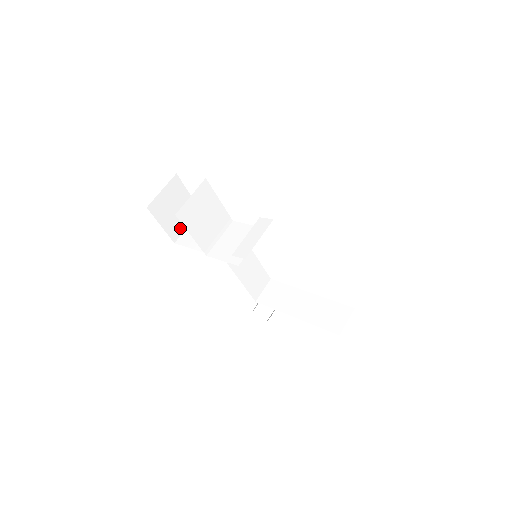
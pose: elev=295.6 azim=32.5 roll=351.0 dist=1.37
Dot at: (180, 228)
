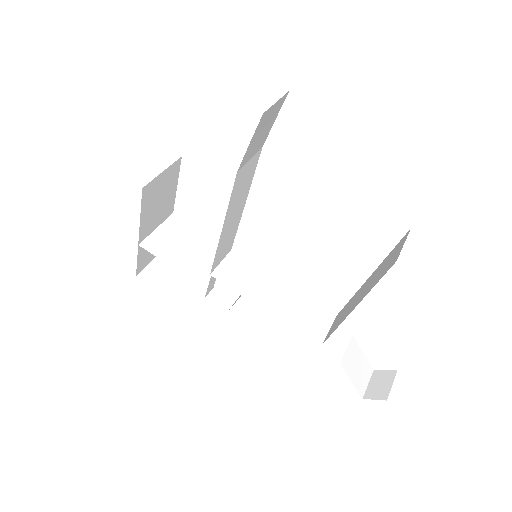
Dot at: (192, 296)
